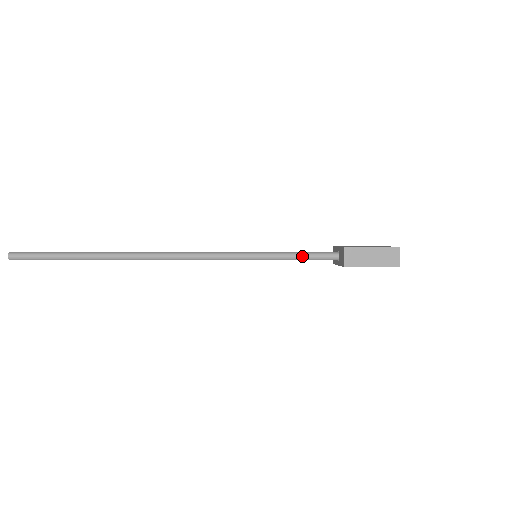
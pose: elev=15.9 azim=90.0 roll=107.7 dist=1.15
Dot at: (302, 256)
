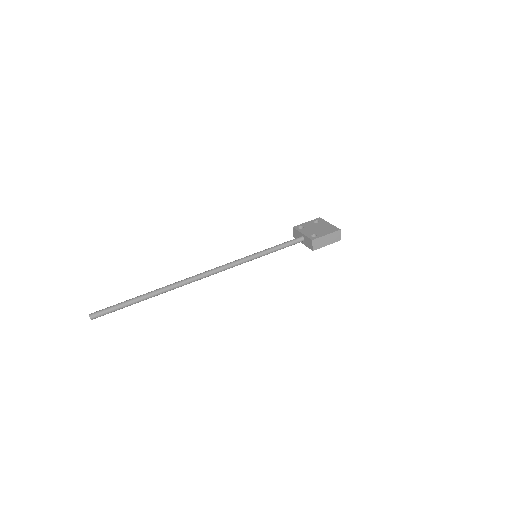
Dot at: (284, 247)
